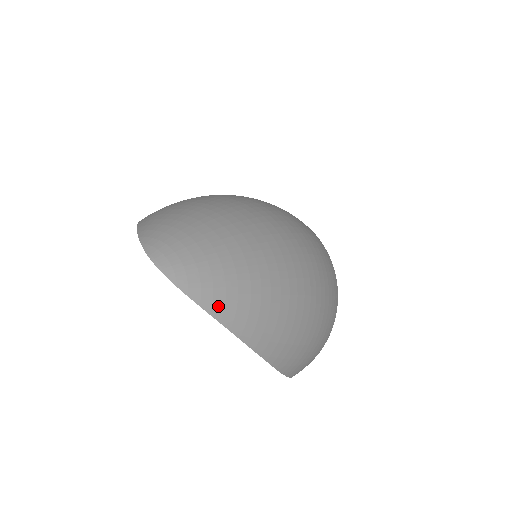
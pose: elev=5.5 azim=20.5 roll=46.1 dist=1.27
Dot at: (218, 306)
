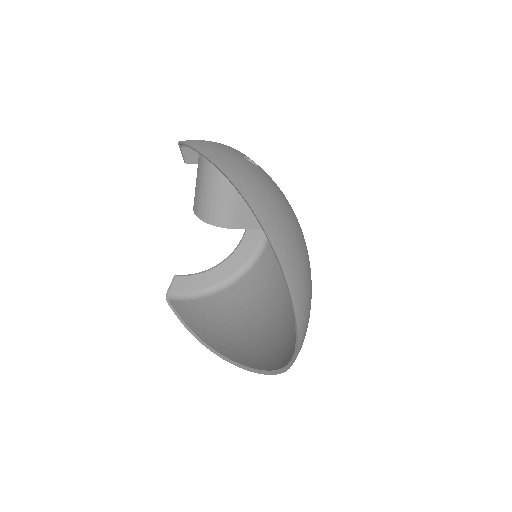
Dot at: occluded
